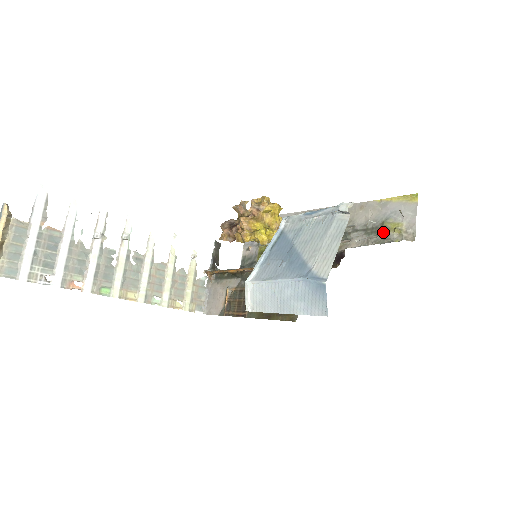
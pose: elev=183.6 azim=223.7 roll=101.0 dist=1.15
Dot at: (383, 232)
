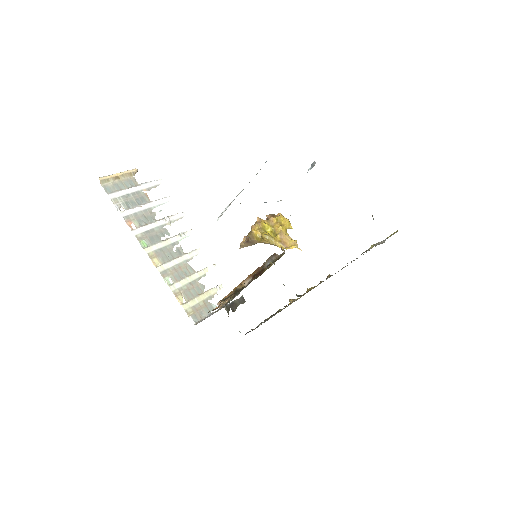
Dot at: (362, 253)
